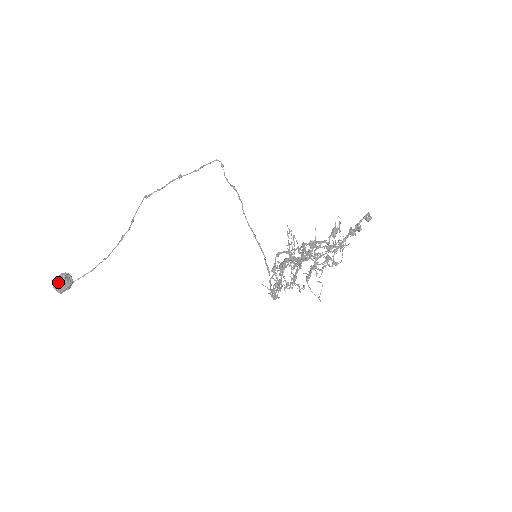
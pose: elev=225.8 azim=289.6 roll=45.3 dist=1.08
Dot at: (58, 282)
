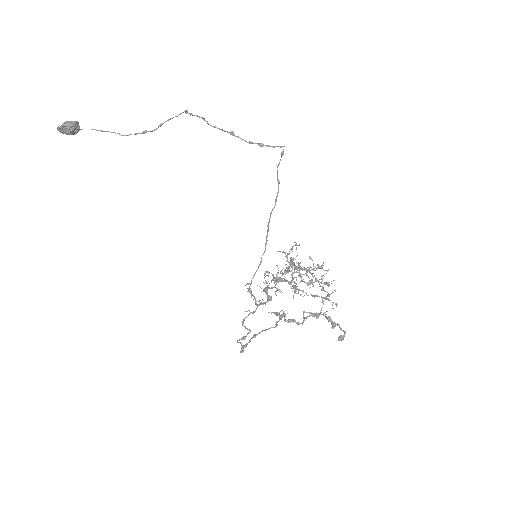
Dot at: (63, 130)
